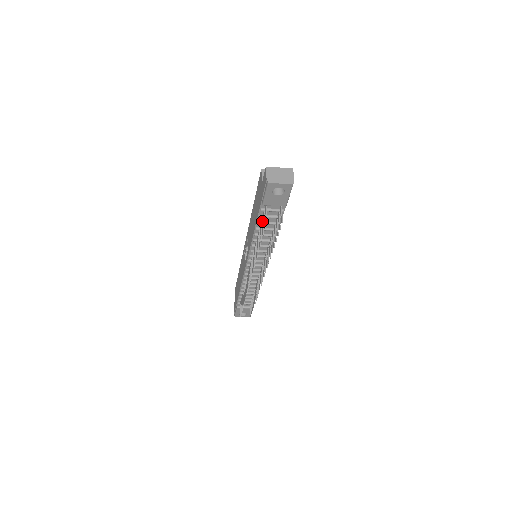
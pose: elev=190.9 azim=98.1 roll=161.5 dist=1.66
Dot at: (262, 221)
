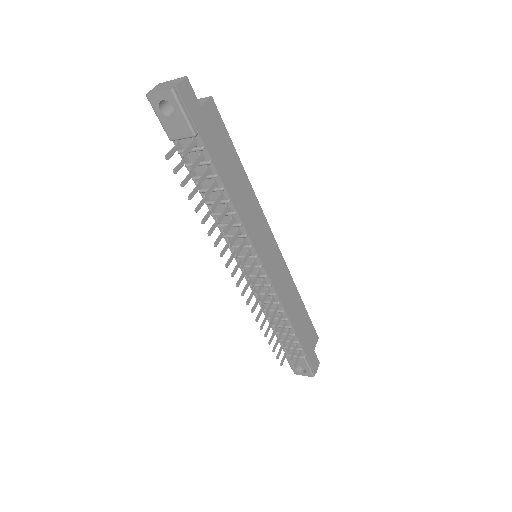
Dot at: (190, 172)
